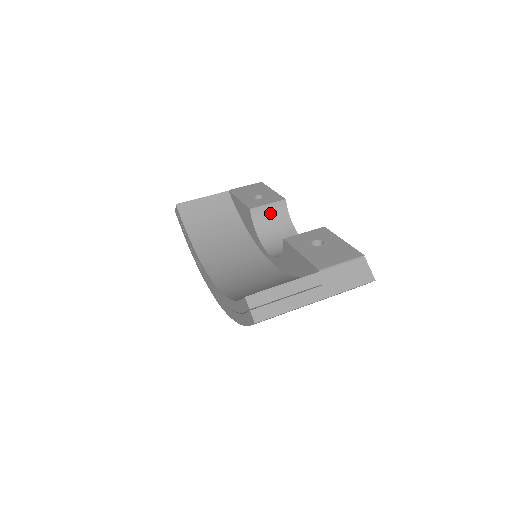
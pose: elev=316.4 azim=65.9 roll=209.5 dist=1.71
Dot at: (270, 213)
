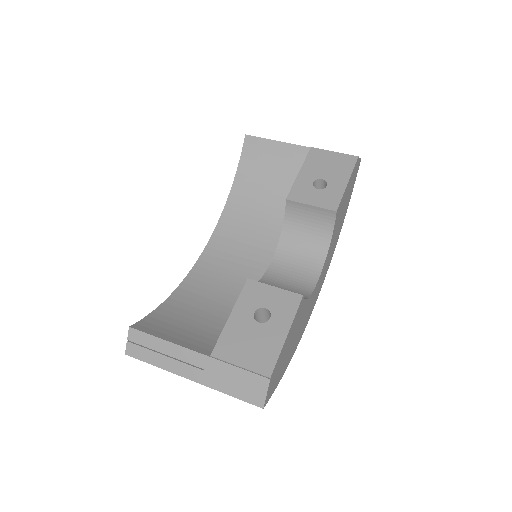
Dot at: (310, 215)
